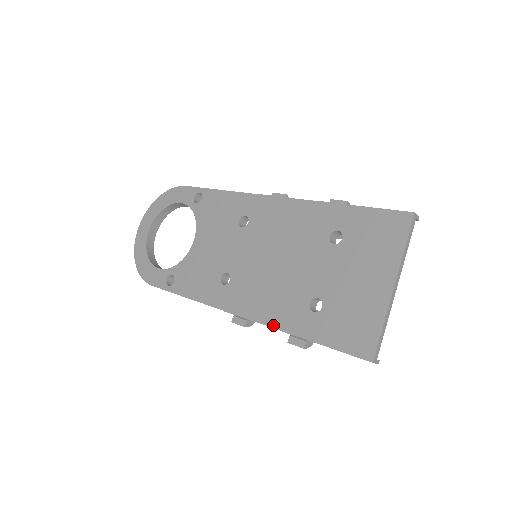
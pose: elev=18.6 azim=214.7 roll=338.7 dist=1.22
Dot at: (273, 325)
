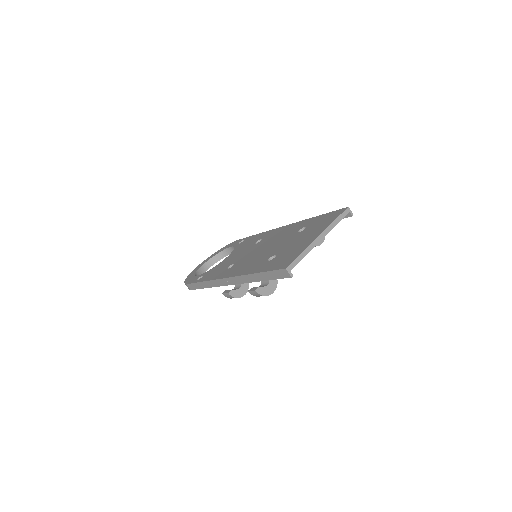
Dot at: (242, 274)
